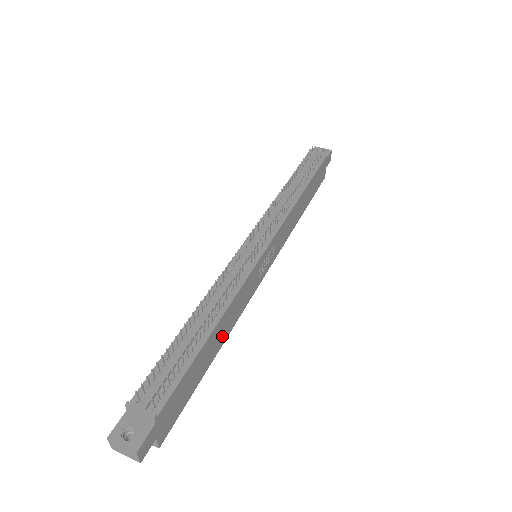
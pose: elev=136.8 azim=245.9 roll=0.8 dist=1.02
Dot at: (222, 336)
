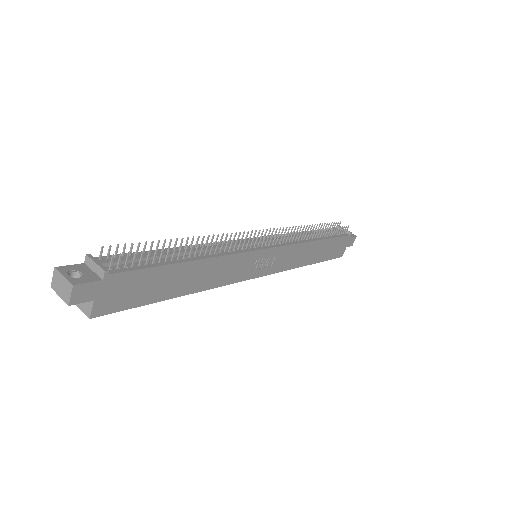
Dot at: (196, 282)
